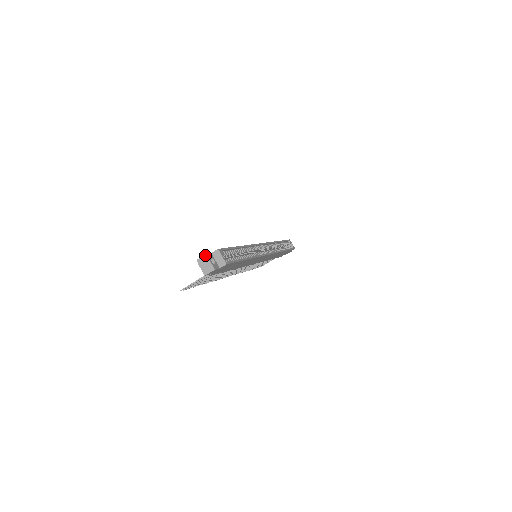
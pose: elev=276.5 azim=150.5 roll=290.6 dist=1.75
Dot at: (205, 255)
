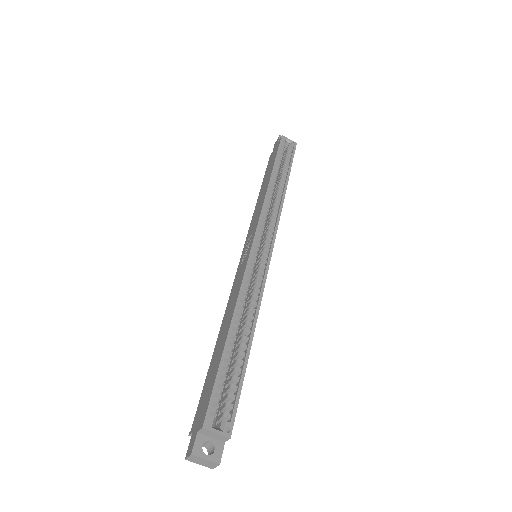
Dot at: (191, 456)
